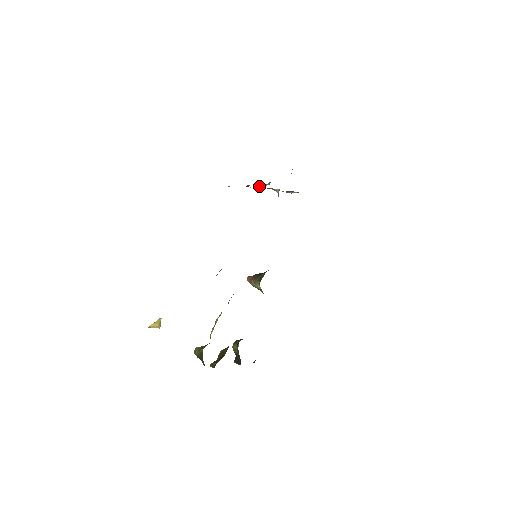
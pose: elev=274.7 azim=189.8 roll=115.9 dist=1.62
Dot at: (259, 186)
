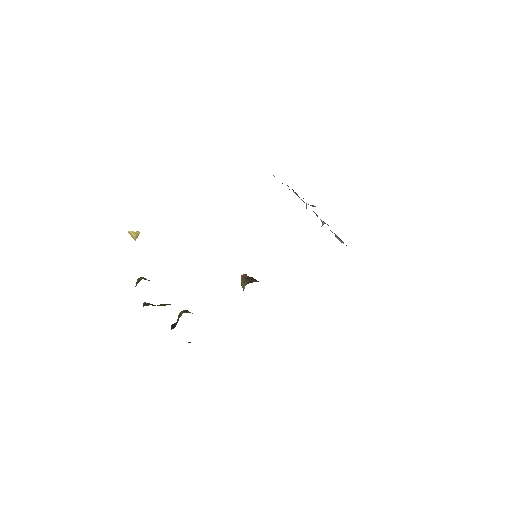
Dot at: occluded
